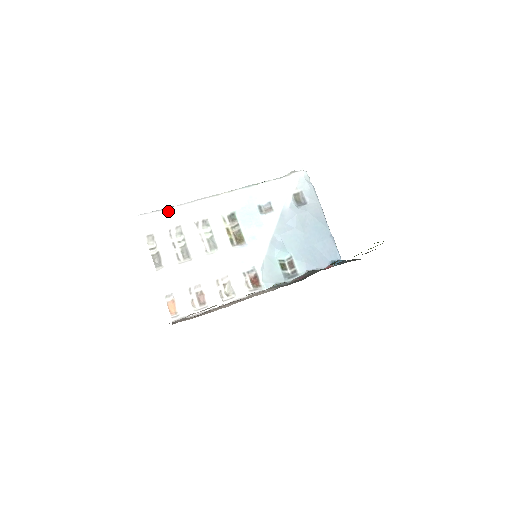
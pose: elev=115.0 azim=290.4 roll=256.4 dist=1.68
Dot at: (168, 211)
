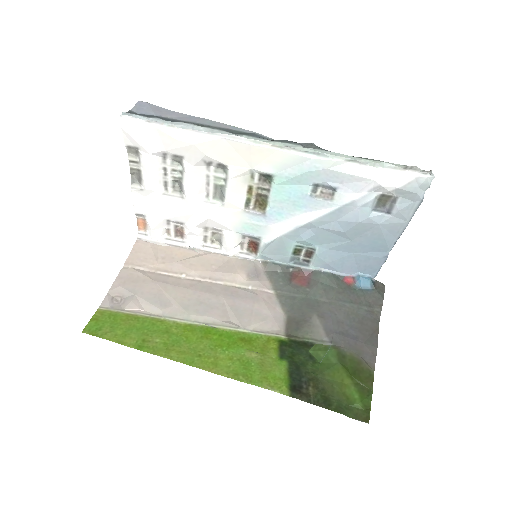
Dot at: (169, 132)
